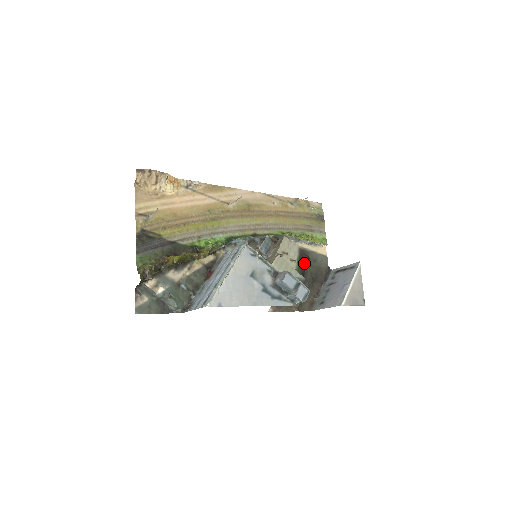
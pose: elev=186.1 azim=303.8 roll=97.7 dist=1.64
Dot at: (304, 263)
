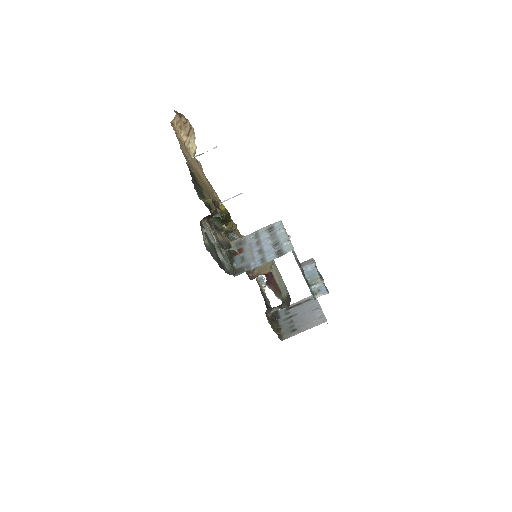
Dot at: occluded
